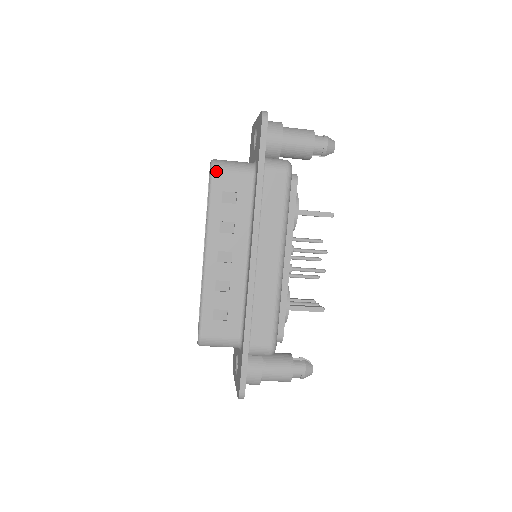
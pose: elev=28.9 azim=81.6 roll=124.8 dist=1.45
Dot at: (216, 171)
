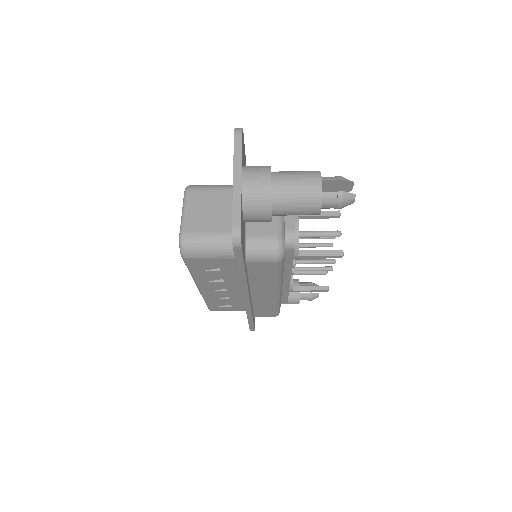
Dot at: (188, 258)
